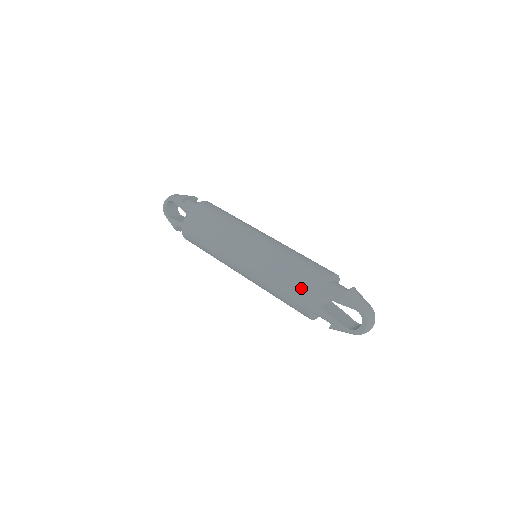
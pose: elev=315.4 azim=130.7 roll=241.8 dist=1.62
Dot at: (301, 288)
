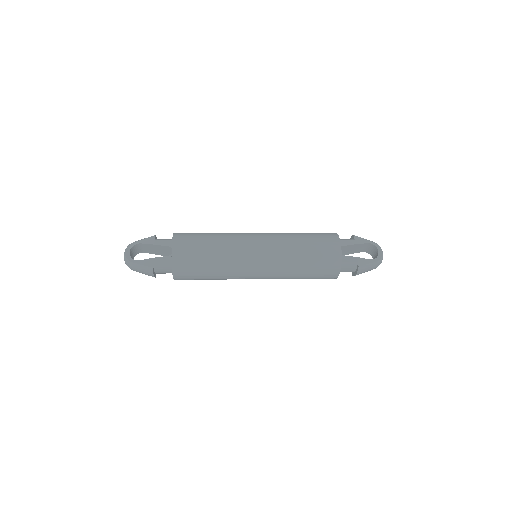
Dot at: (325, 240)
